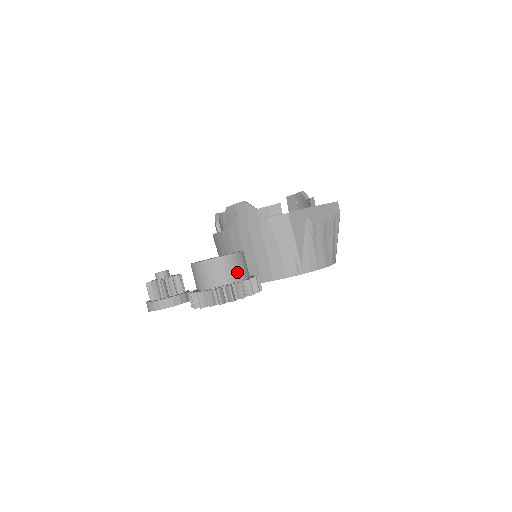
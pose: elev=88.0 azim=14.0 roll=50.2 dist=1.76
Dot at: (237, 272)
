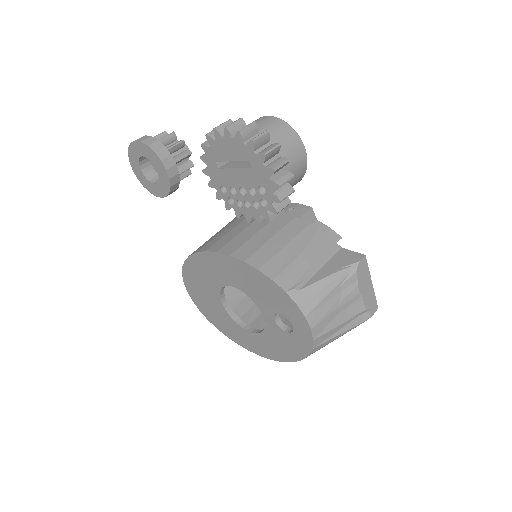
Dot at: (290, 162)
